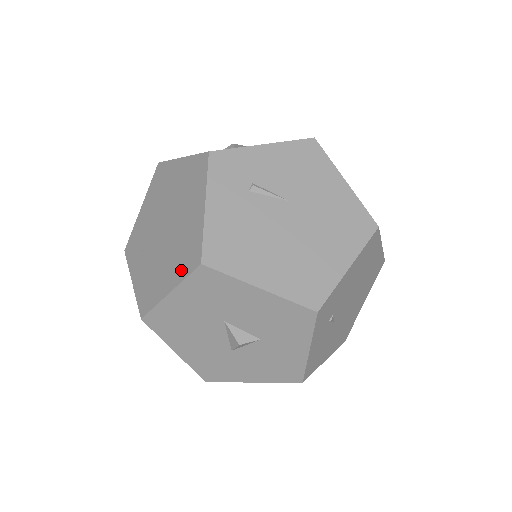
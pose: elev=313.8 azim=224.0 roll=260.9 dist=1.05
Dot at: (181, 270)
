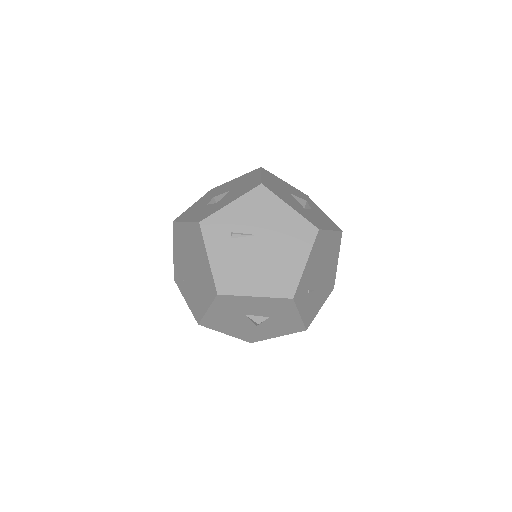
Dot at: (209, 297)
